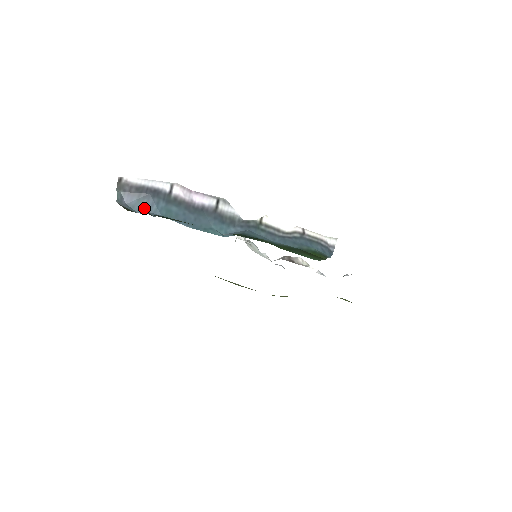
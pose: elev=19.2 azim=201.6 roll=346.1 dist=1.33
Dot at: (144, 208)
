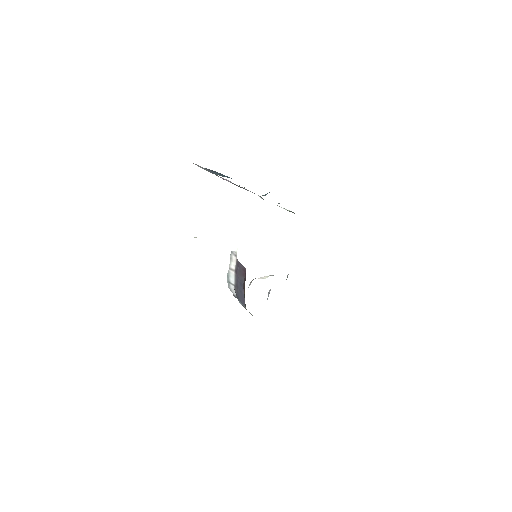
Dot at: (223, 176)
